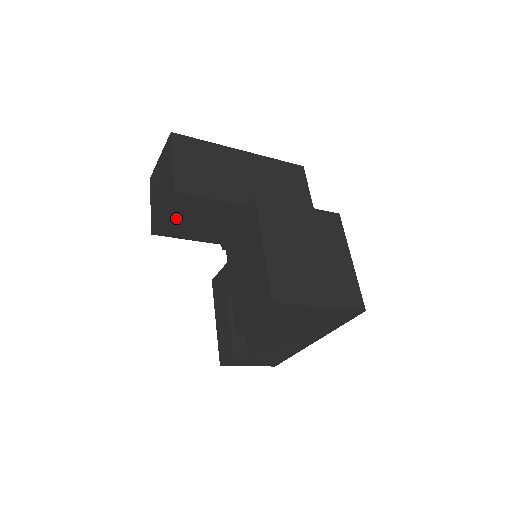
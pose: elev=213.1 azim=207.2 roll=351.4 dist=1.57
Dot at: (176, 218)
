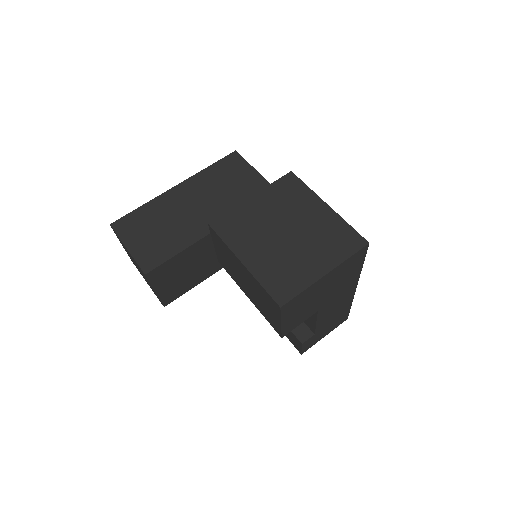
Dot at: (168, 285)
